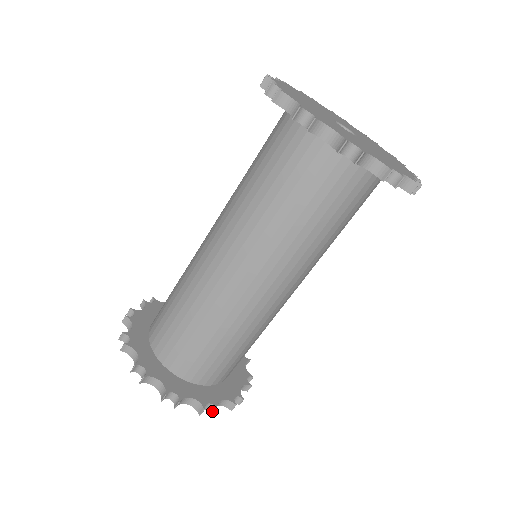
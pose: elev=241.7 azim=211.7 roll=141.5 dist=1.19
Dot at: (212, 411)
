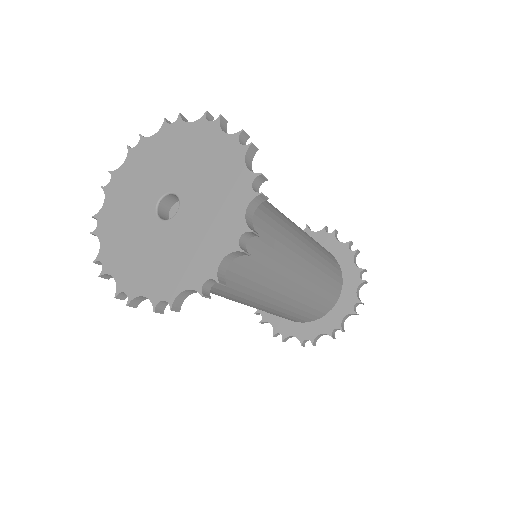
Dot at: occluded
